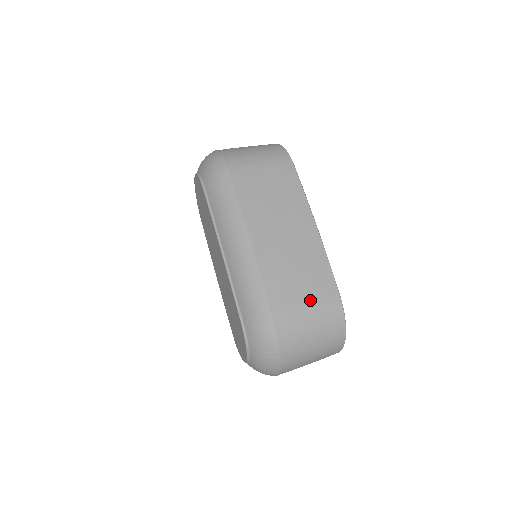
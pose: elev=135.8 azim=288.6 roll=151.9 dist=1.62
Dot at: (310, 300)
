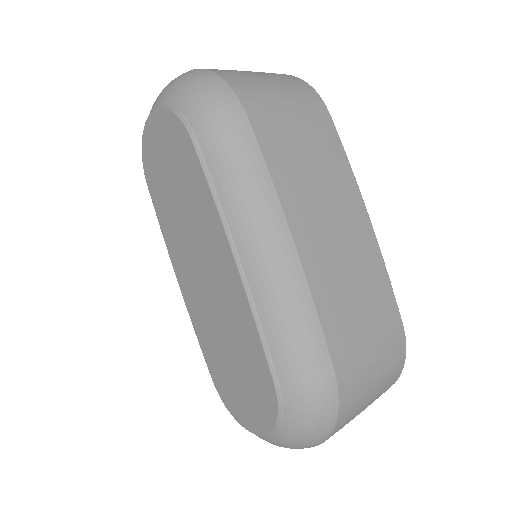
Dot at: (375, 338)
